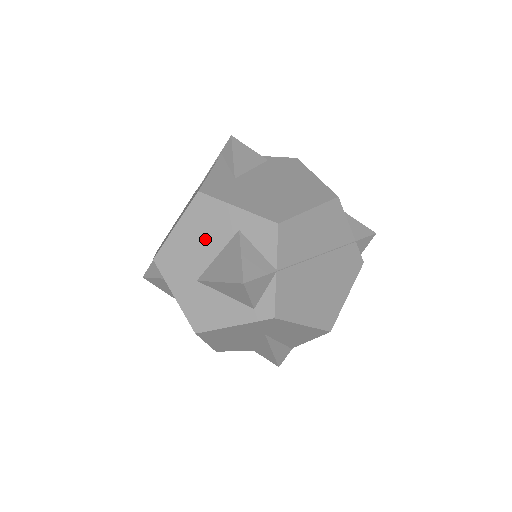
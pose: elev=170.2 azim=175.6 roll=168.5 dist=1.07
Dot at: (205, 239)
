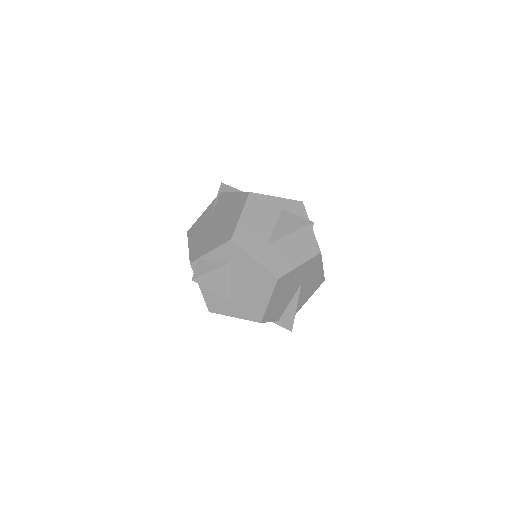
Dot at: (264, 218)
